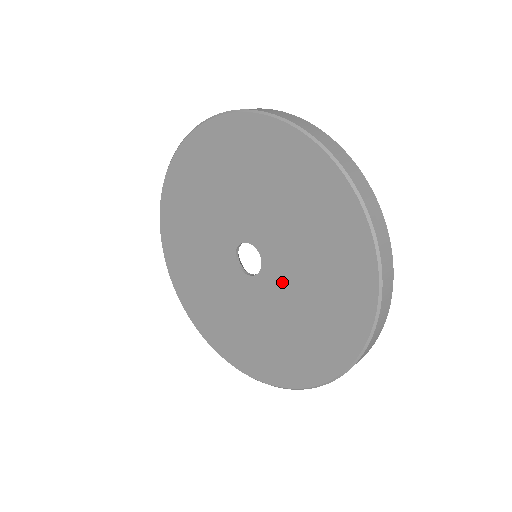
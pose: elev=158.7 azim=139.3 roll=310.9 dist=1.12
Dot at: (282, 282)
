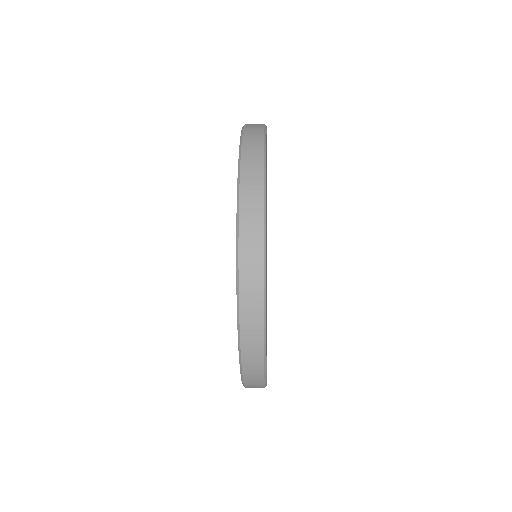
Dot at: occluded
